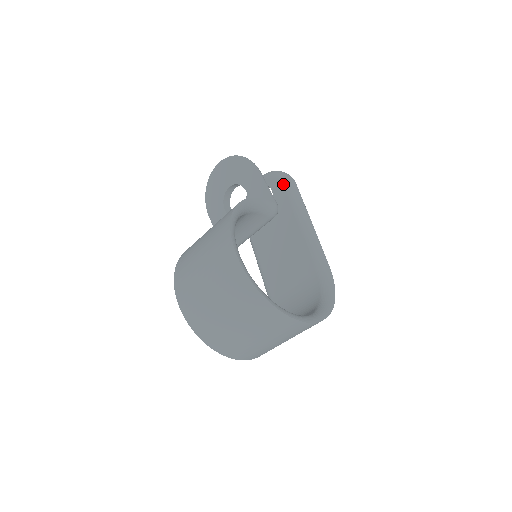
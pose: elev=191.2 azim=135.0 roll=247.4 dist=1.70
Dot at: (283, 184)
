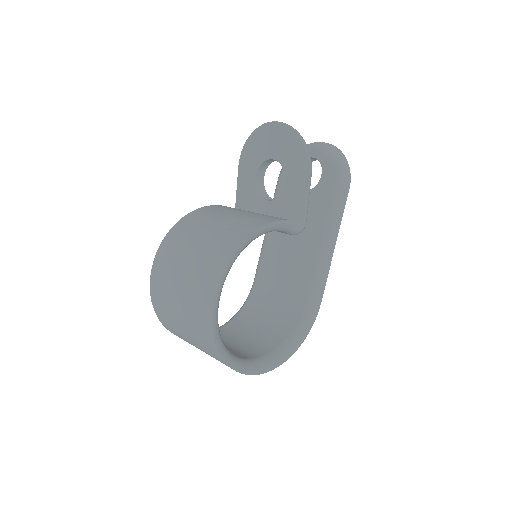
Dot at: (335, 181)
